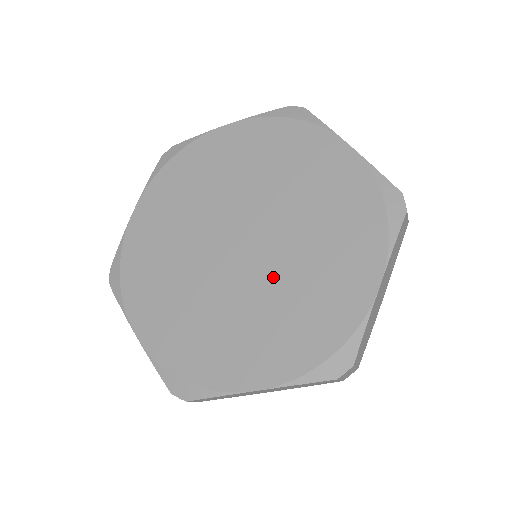
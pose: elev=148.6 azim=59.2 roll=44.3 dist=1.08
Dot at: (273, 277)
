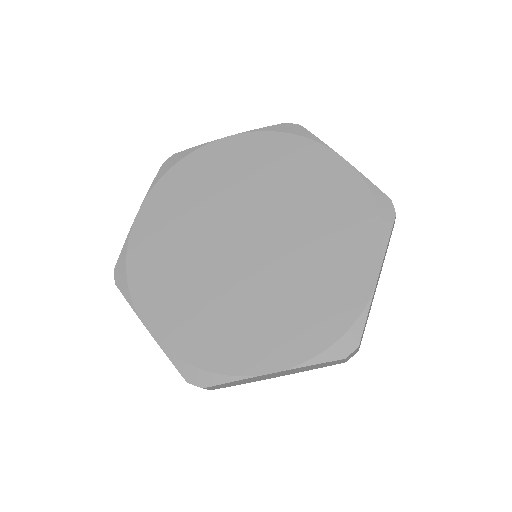
Dot at: (282, 272)
